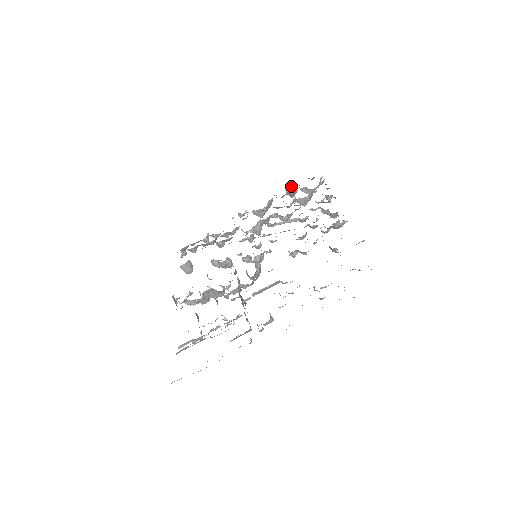
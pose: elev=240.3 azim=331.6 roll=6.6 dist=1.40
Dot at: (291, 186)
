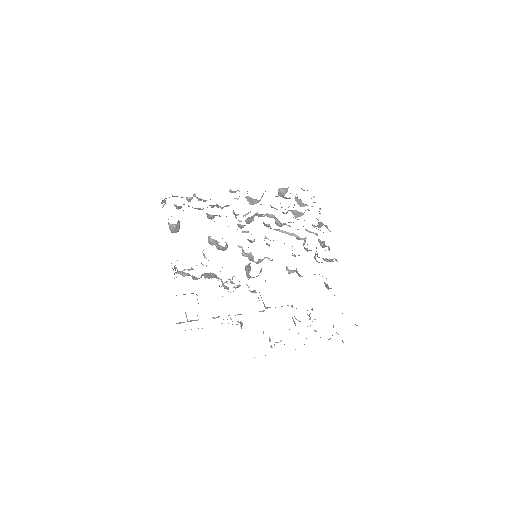
Dot at: (285, 188)
